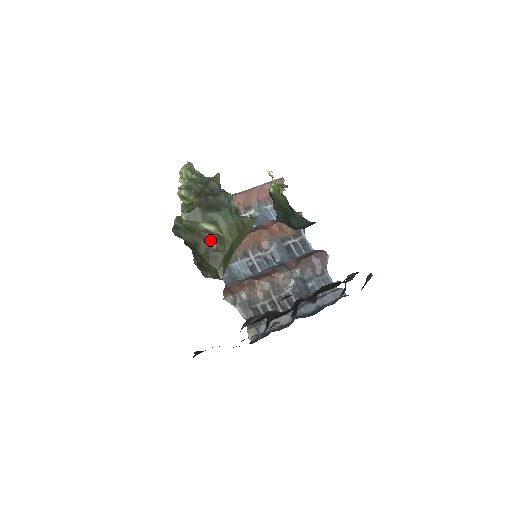
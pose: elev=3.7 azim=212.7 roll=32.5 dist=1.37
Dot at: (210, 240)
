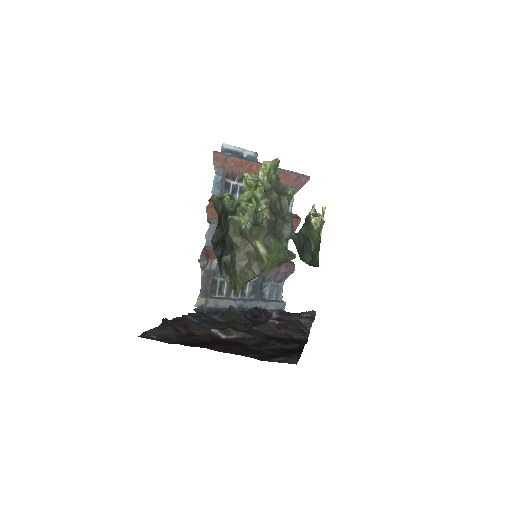
Dot at: (252, 256)
